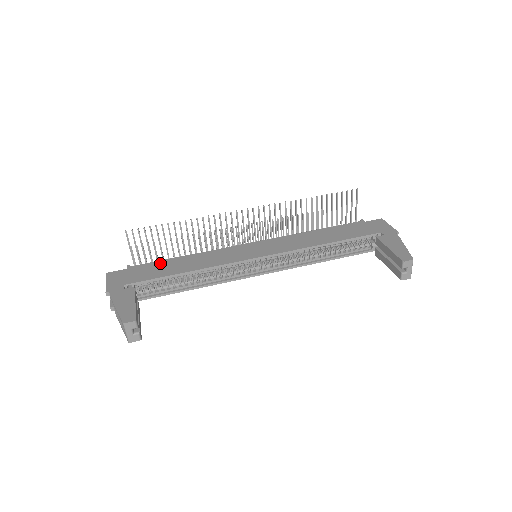
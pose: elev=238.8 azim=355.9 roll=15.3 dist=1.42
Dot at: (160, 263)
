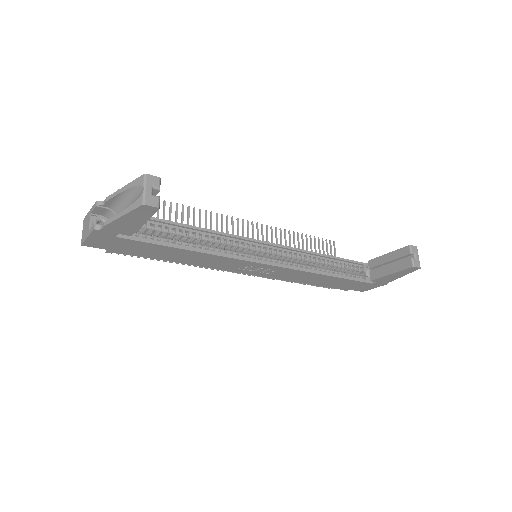
Dot at: occluded
